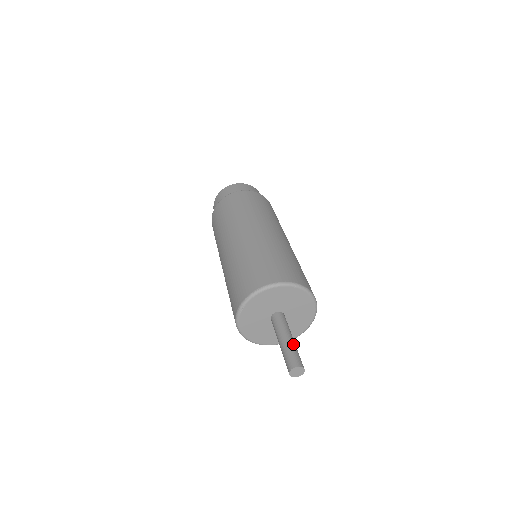
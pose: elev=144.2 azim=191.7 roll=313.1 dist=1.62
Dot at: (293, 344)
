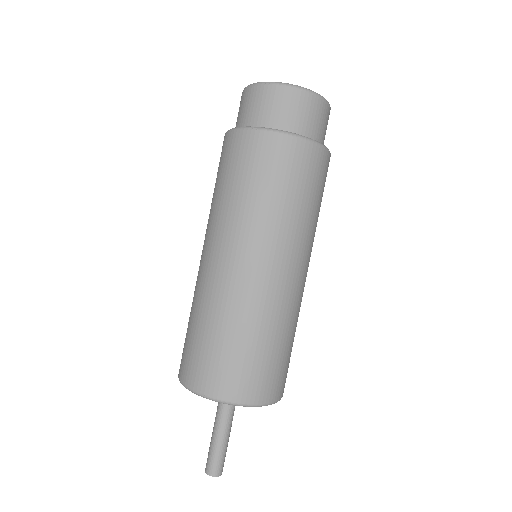
Dot at: (224, 444)
